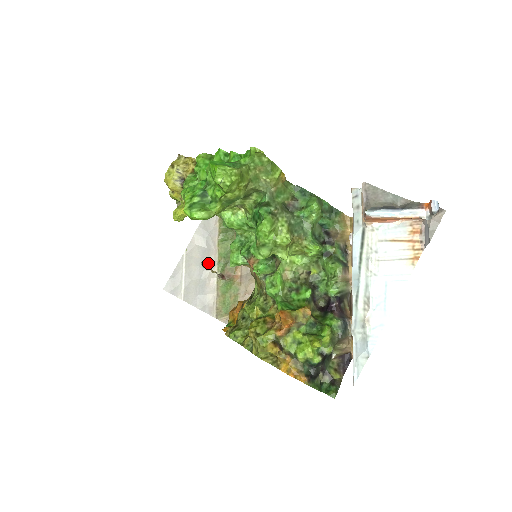
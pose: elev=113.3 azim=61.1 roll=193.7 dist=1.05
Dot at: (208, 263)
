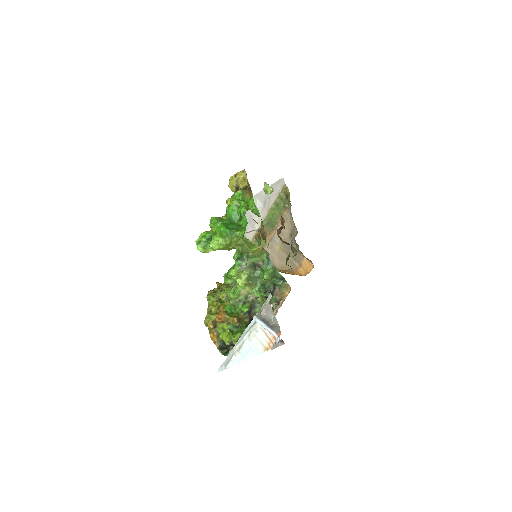
Dot at: occluded
